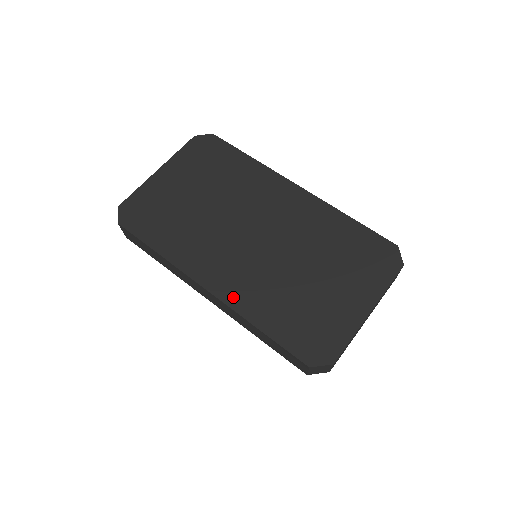
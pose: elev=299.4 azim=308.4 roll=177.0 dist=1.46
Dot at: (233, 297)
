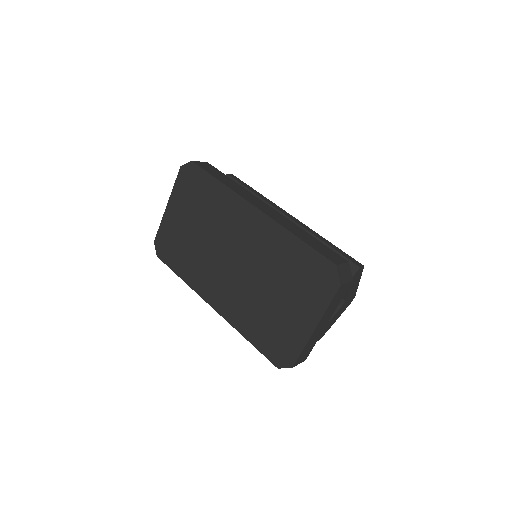
Dot at: (228, 314)
